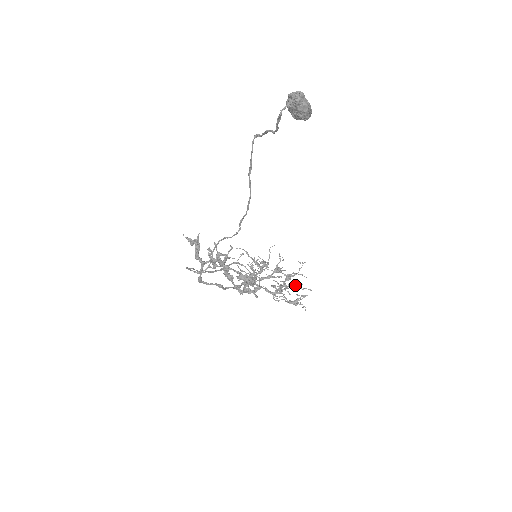
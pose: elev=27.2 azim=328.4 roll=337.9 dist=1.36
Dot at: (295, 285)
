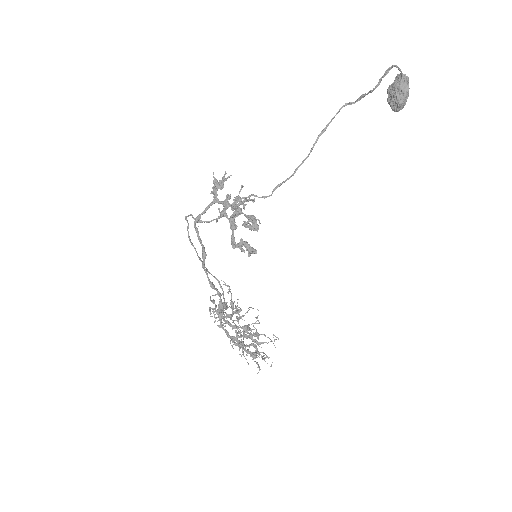
Dot at: occluded
